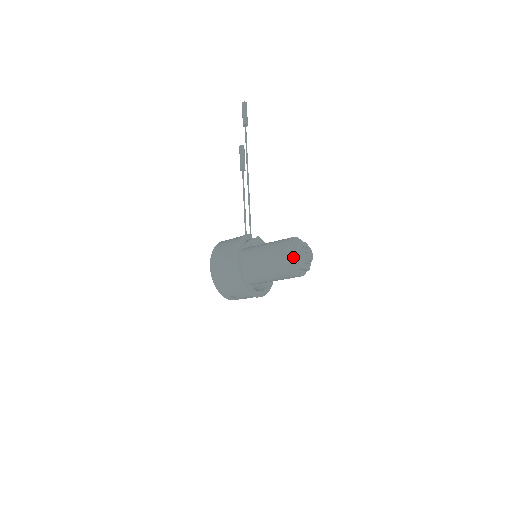
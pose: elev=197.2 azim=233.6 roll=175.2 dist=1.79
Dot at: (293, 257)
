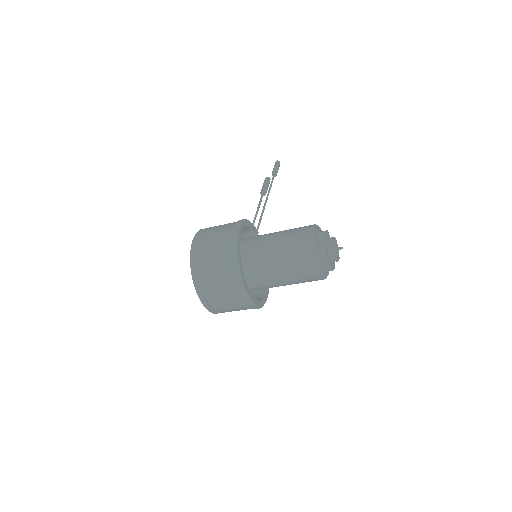
Dot at: (319, 237)
